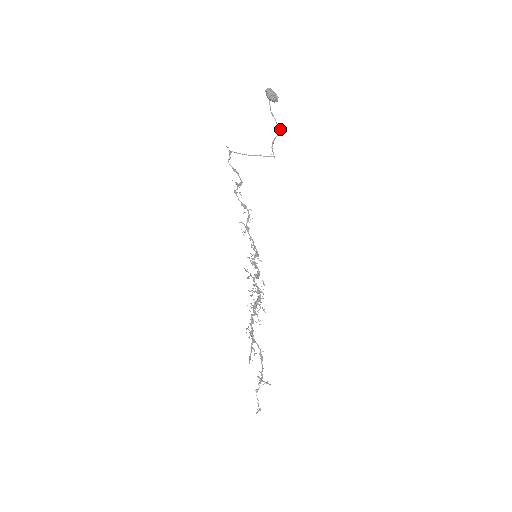
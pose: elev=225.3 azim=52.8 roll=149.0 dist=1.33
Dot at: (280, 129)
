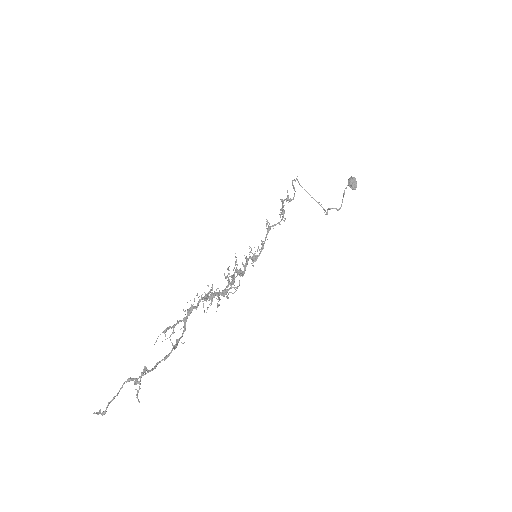
Dot at: occluded
